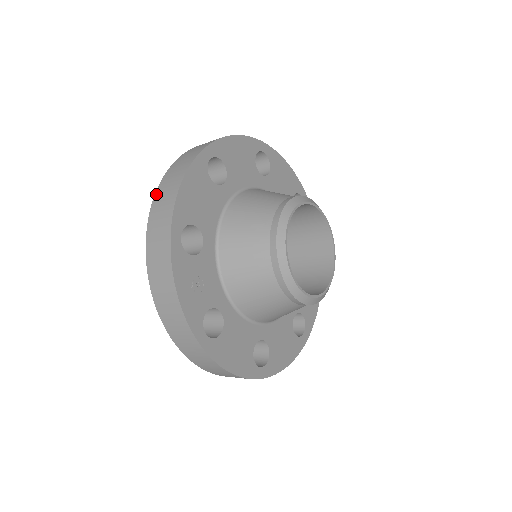
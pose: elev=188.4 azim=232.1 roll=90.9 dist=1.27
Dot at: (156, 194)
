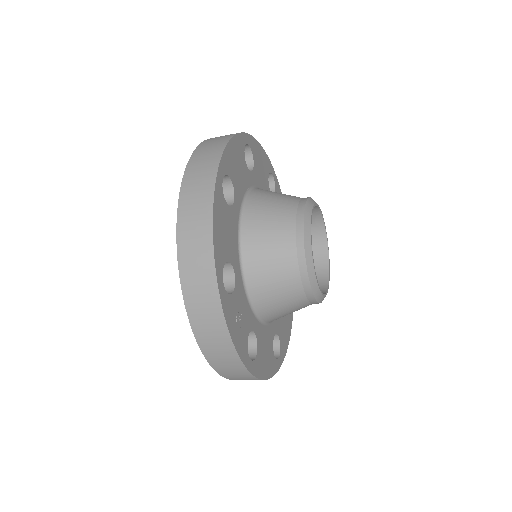
Dot at: (179, 235)
